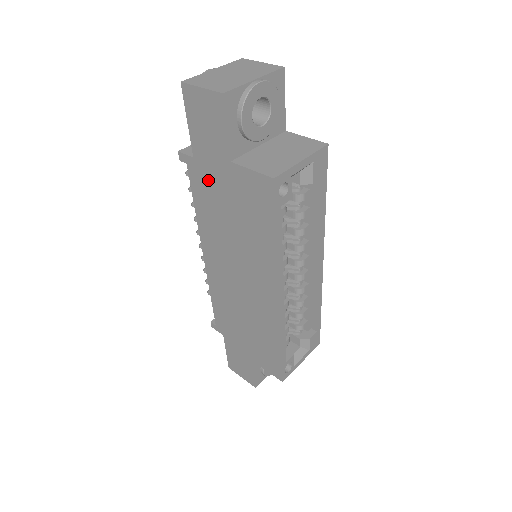
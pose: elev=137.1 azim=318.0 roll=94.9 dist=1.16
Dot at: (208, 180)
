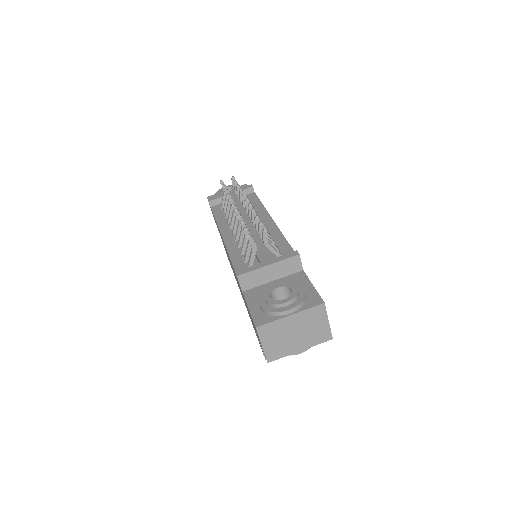
Dot at: occluded
